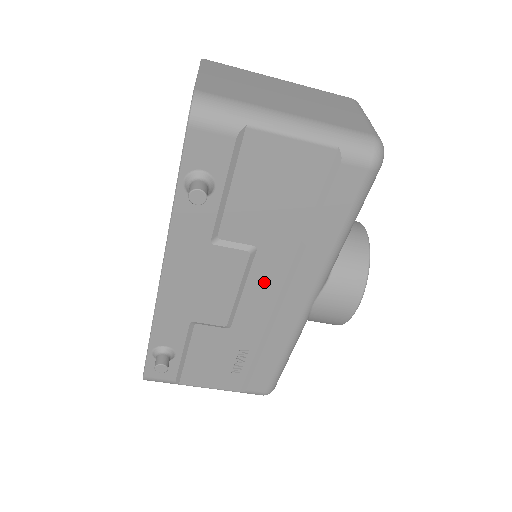
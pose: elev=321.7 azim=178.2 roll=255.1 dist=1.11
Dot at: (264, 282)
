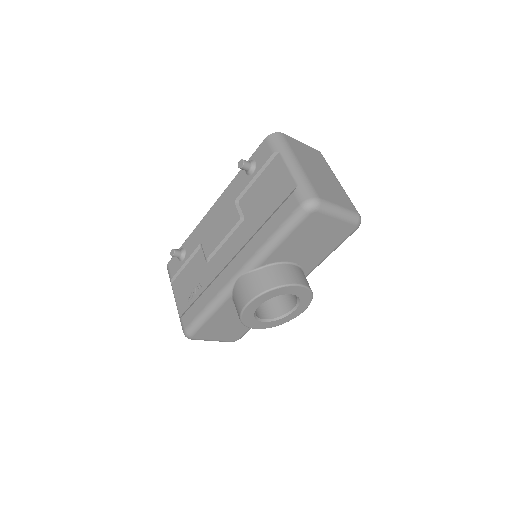
Dot at: (234, 244)
